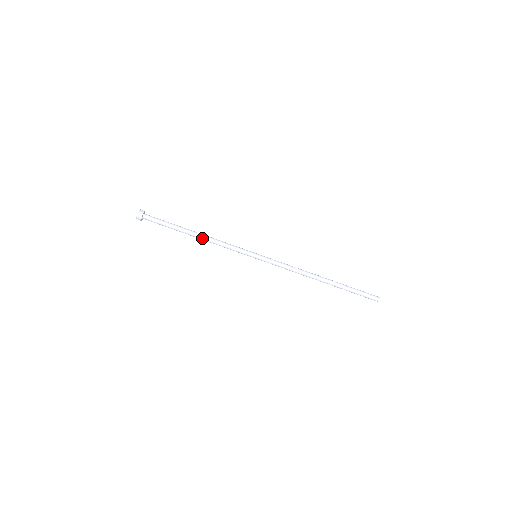
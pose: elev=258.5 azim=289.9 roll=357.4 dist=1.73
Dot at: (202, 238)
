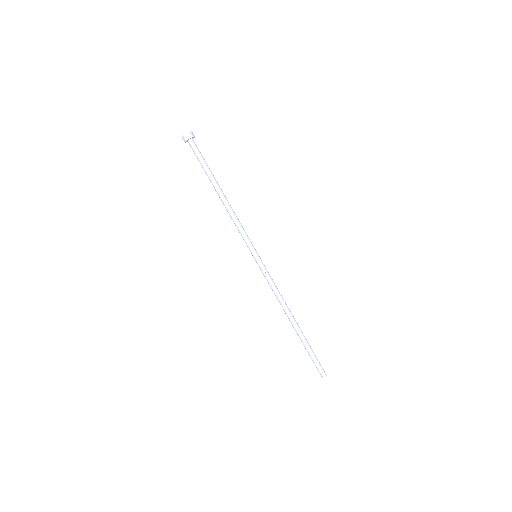
Dot at: (226, 201)
